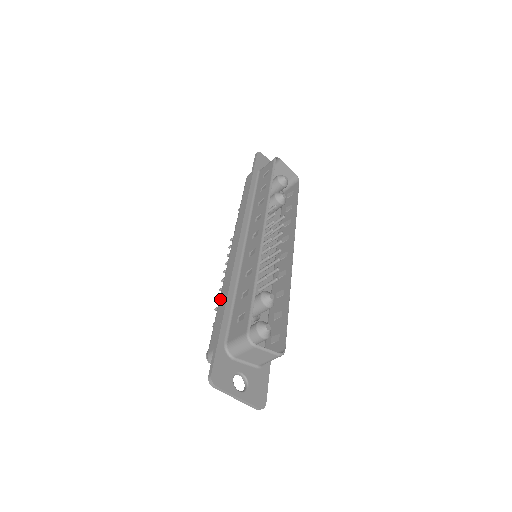
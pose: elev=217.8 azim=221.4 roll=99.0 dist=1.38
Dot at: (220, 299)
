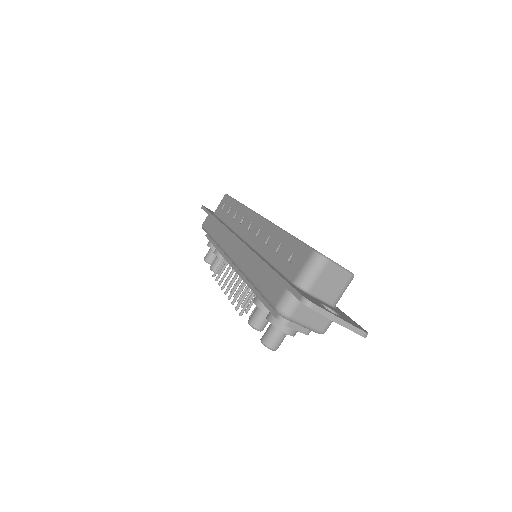
Dot at: (251, 276)
